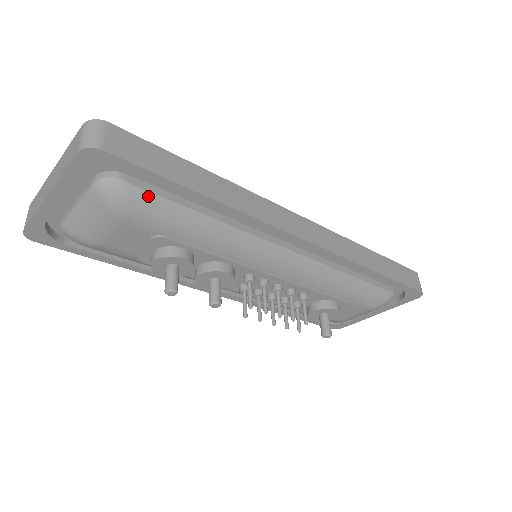
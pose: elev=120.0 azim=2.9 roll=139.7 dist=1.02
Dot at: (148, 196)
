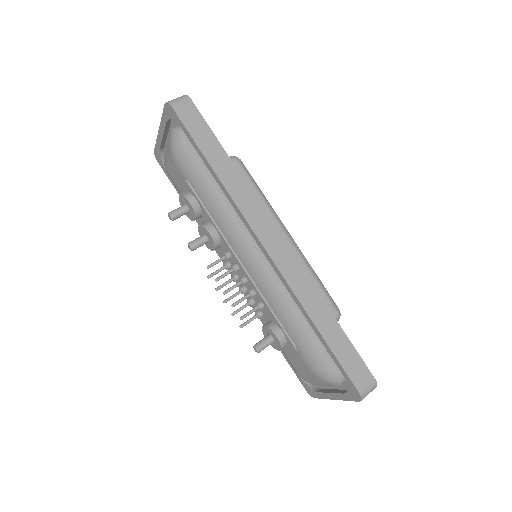
Dot at: (188, 150)
